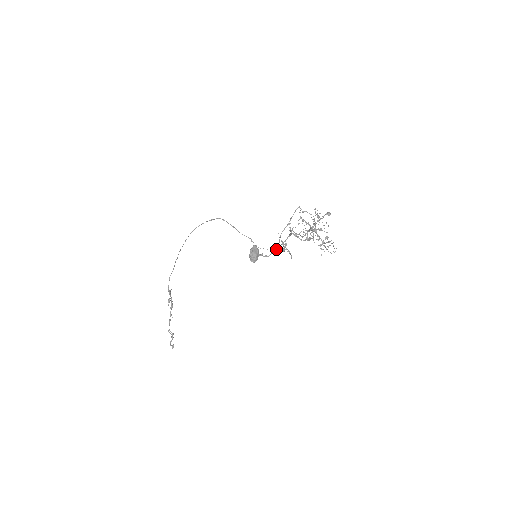
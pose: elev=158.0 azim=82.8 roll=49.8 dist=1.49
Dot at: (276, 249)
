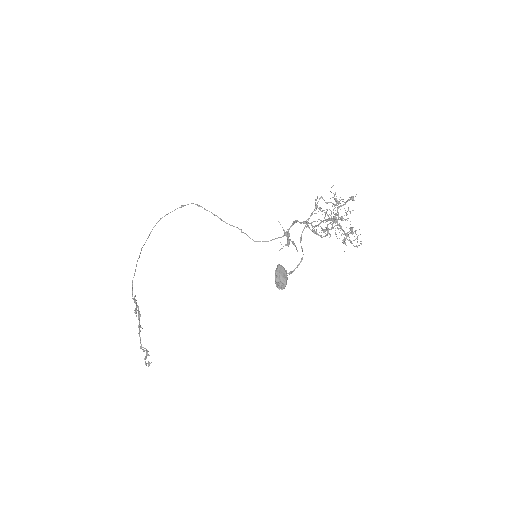
Dot at: (301, 260)
